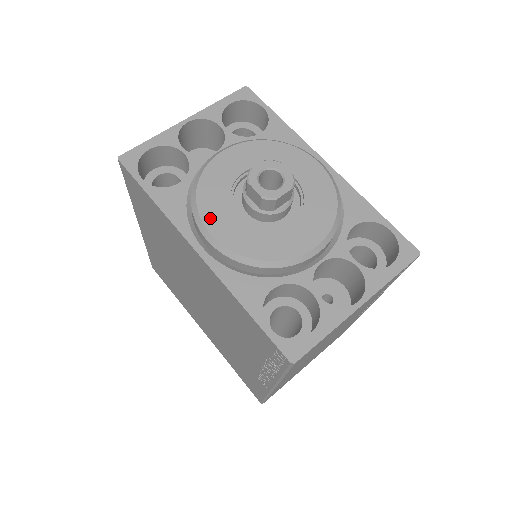
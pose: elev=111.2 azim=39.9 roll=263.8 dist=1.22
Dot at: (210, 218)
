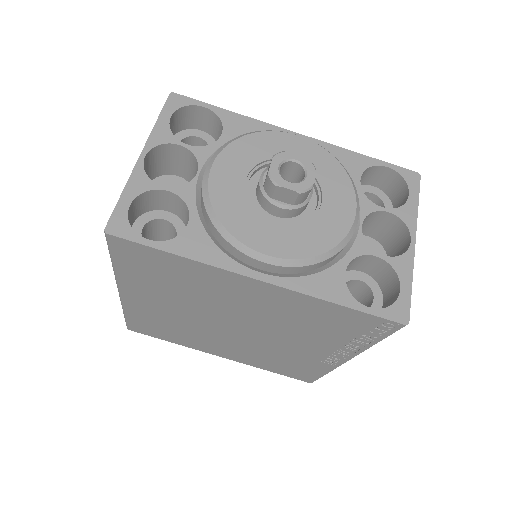
Dot at: (253, 240)
